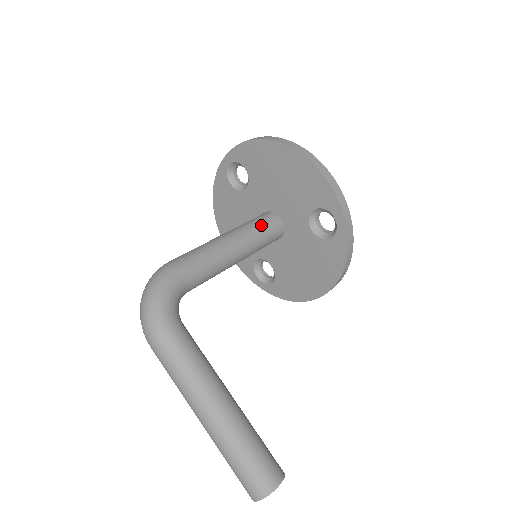
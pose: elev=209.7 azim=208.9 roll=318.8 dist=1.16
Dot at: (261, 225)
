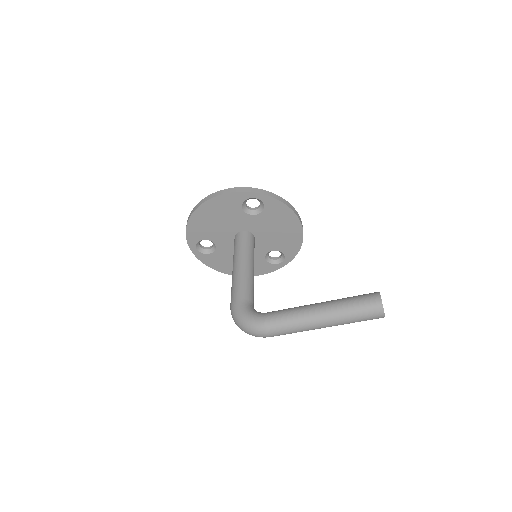
Dot at: (239, 245)
